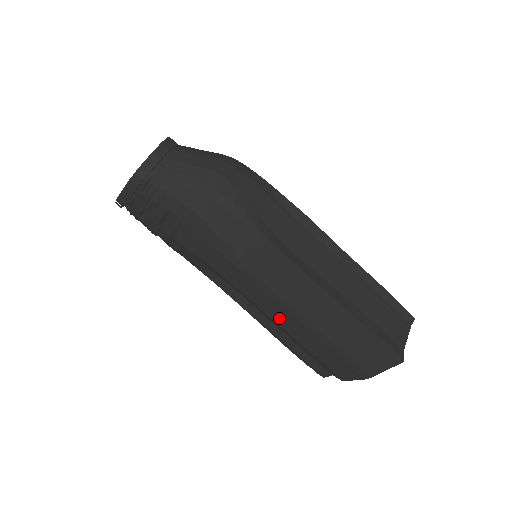
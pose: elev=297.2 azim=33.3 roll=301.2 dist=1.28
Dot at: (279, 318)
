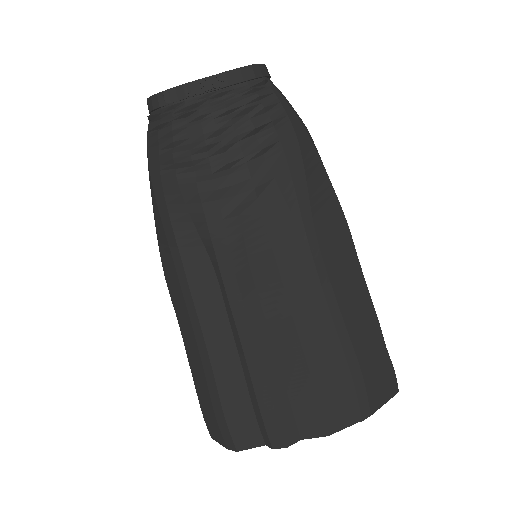
Dot at: (307, 318)
